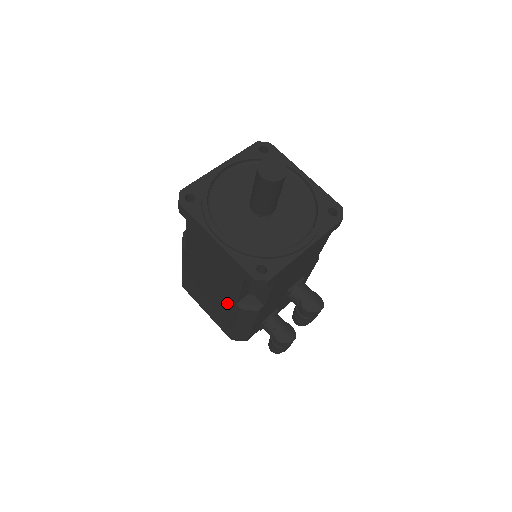
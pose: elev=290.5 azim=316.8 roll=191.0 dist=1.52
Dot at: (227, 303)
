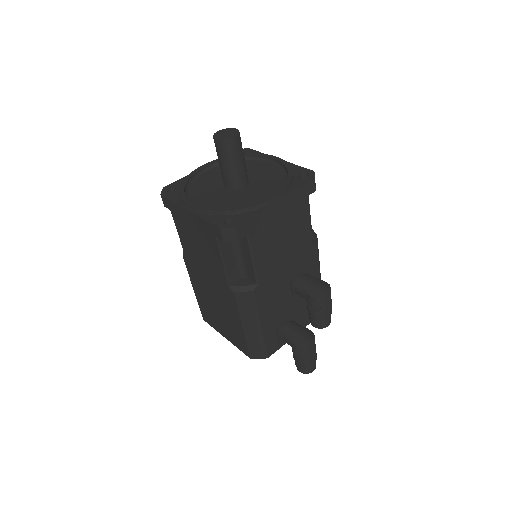
Dot at: (226, 297)
